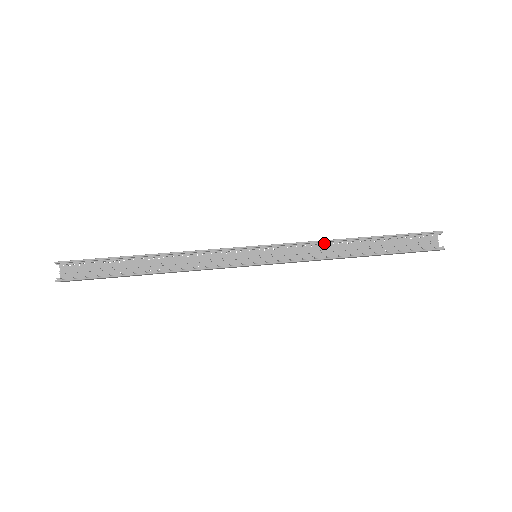
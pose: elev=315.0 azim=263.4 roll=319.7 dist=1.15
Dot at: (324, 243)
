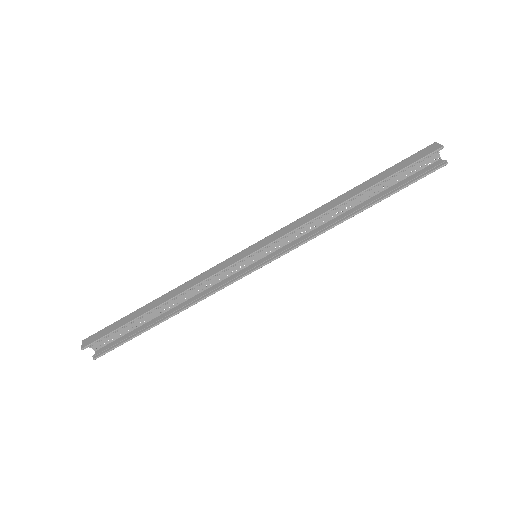
Dot at: (319, 217)
